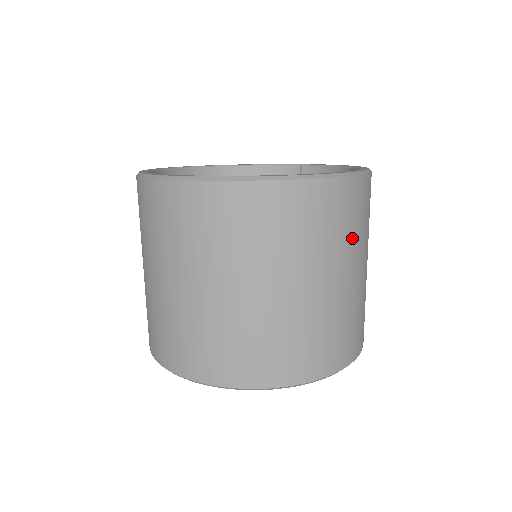
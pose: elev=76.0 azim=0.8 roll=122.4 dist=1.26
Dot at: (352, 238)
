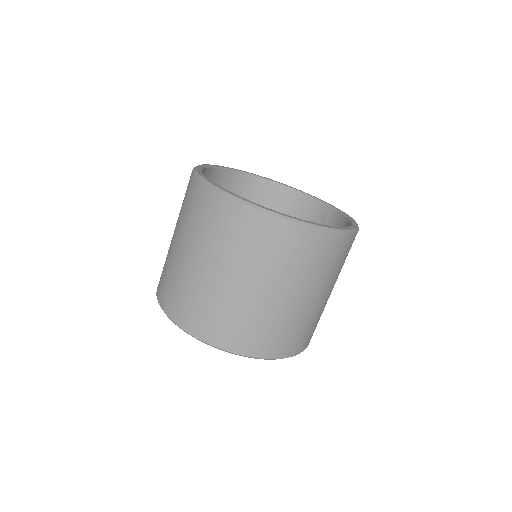
Dot at: (300, 271)
